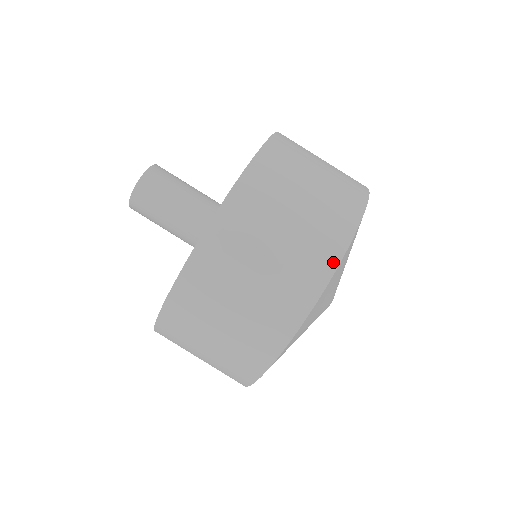
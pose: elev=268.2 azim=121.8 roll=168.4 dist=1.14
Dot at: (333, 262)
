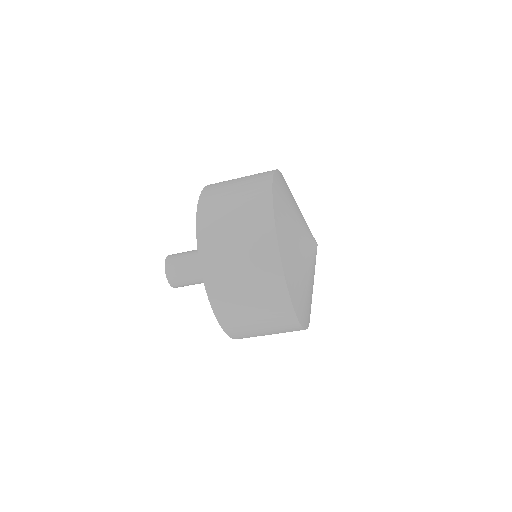
Dot at: occluded
